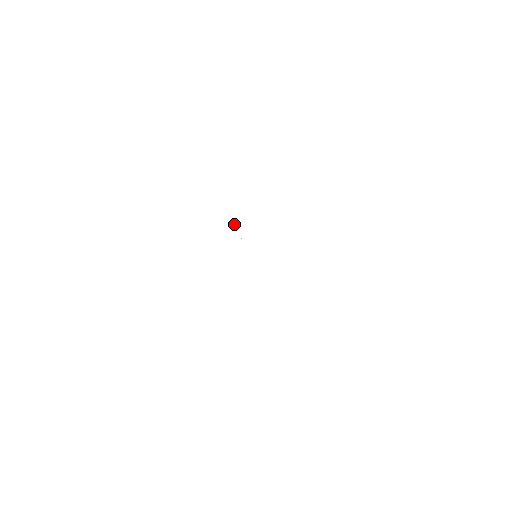
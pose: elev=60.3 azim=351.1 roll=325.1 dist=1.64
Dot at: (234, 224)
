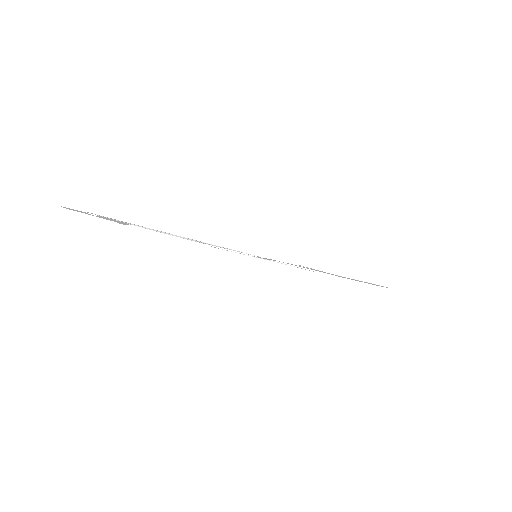
Dot at: occluded
